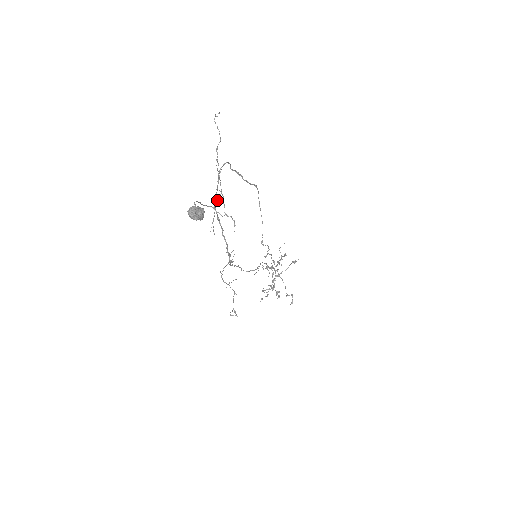
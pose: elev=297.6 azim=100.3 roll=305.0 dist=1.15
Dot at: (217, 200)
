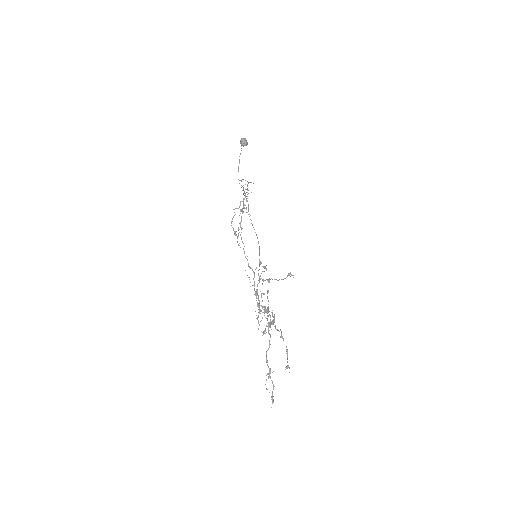
Dot at: occluded
